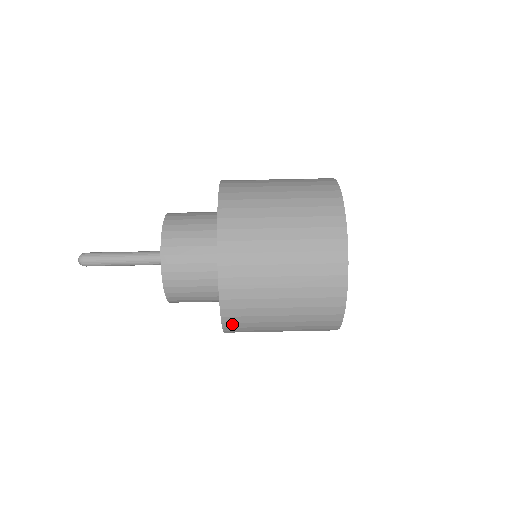
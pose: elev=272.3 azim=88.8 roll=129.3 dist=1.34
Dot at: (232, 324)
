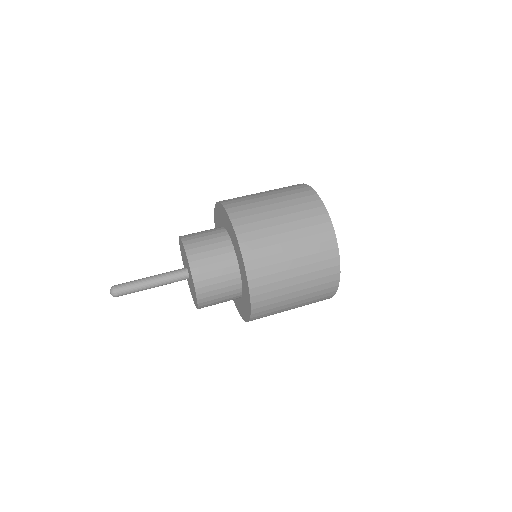
Dot at: (242, 227)
